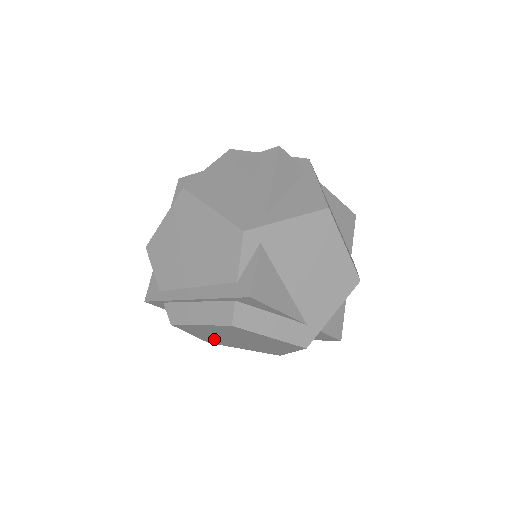
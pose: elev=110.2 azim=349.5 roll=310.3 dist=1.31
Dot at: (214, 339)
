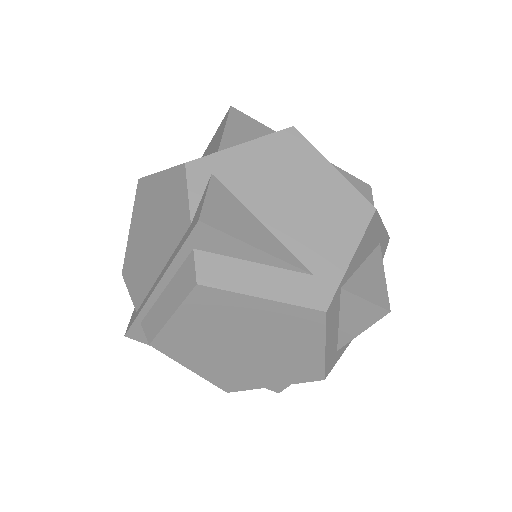
Dot at: (222, 369)
